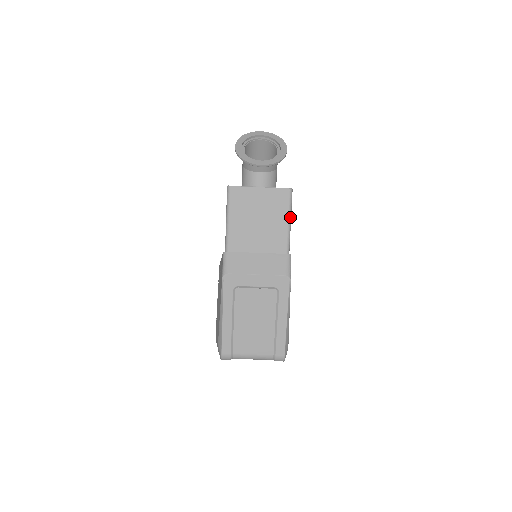
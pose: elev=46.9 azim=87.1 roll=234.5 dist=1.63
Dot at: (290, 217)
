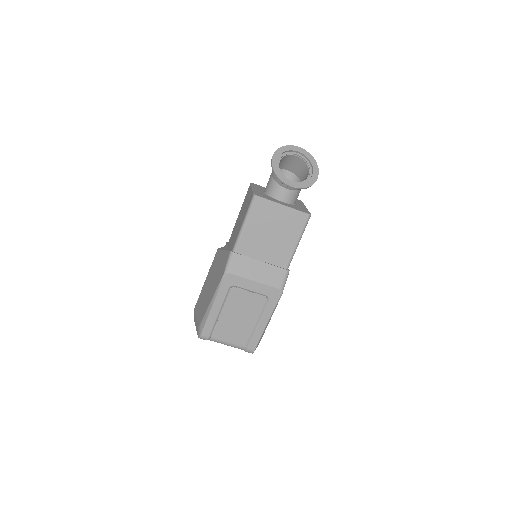
Dot at: (300, 239)
